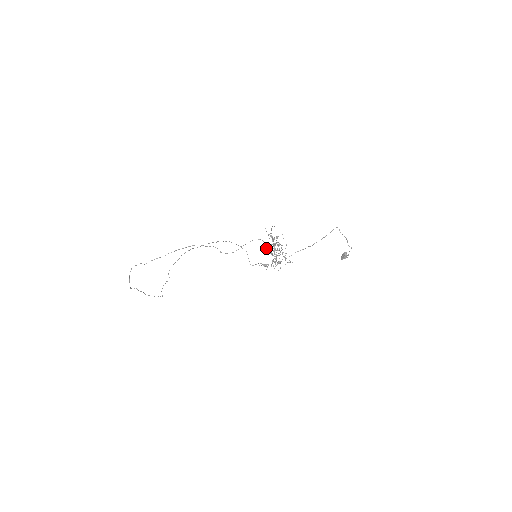
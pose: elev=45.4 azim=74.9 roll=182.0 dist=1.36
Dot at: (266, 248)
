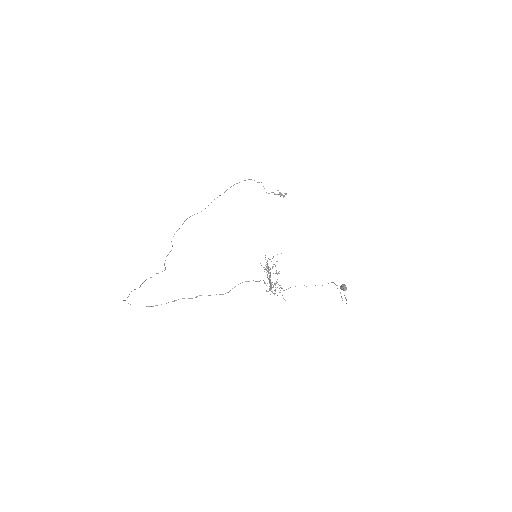
Dot at: (265, 257)
